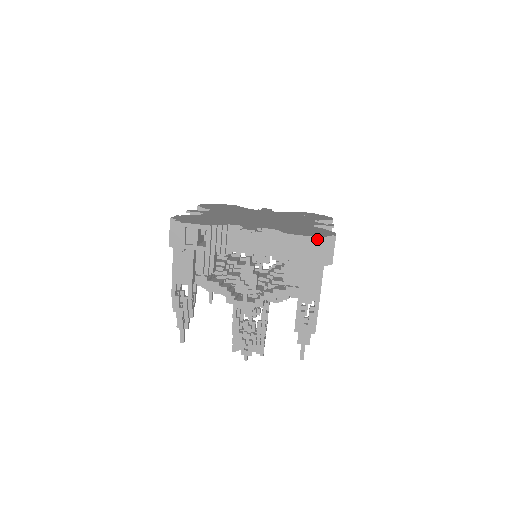
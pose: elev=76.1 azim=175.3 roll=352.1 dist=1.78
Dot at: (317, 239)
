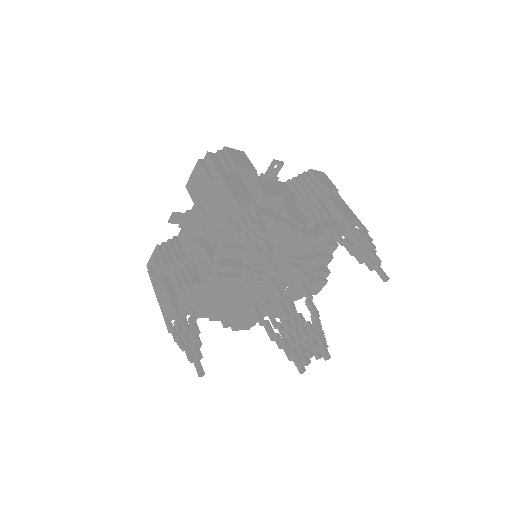
Dot at: (199, 161)
